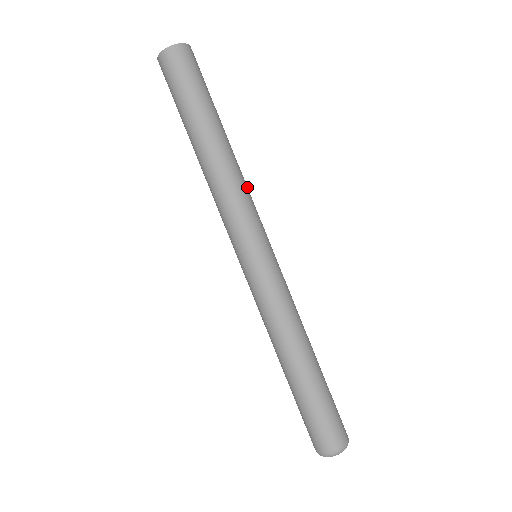
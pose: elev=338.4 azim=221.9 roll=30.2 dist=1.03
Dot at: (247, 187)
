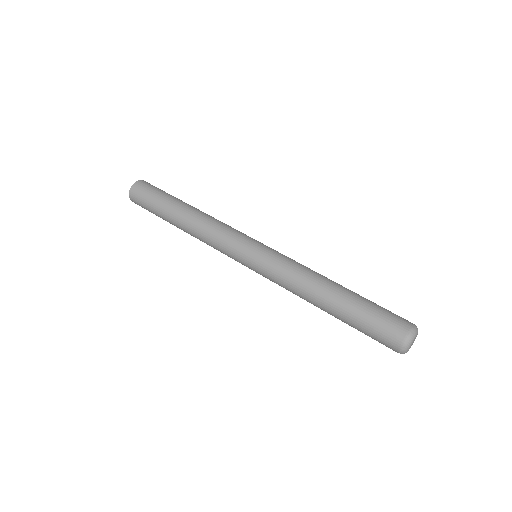
Dot at: (222, 222)
